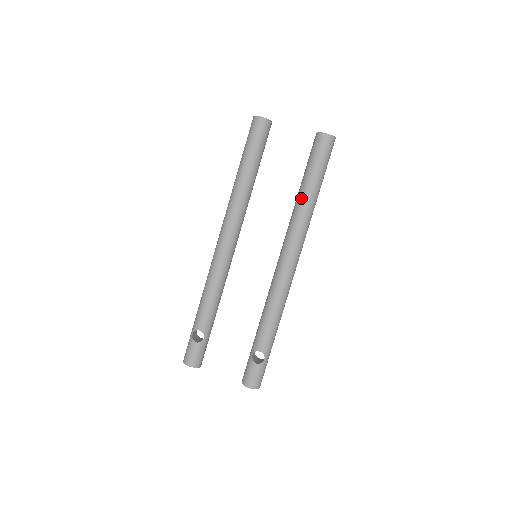
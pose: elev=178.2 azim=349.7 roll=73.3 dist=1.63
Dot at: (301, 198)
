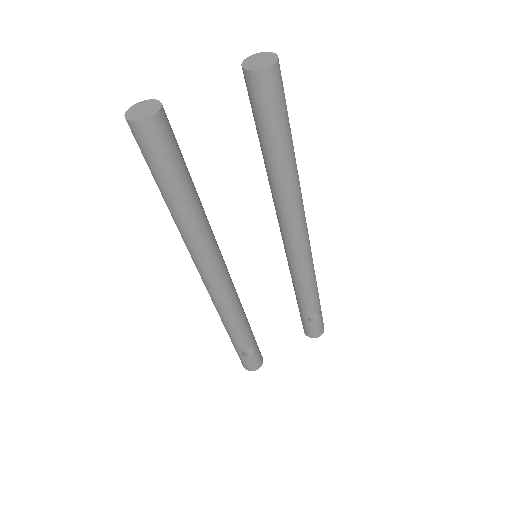
Dot at: (280, 173)
